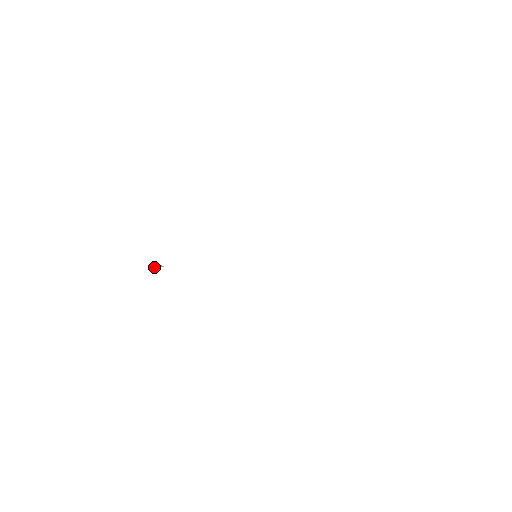
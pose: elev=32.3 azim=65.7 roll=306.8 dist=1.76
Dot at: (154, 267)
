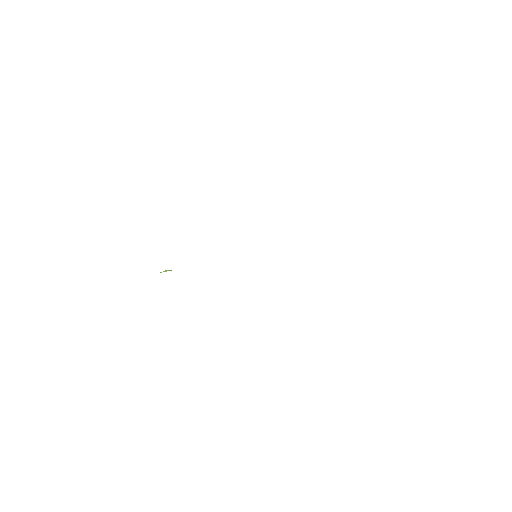
Dot at: occluded
